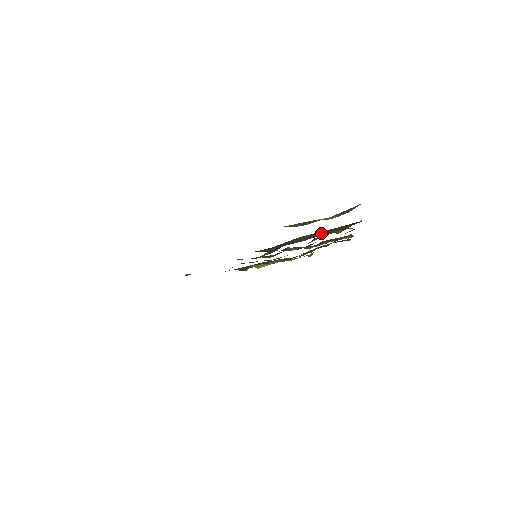
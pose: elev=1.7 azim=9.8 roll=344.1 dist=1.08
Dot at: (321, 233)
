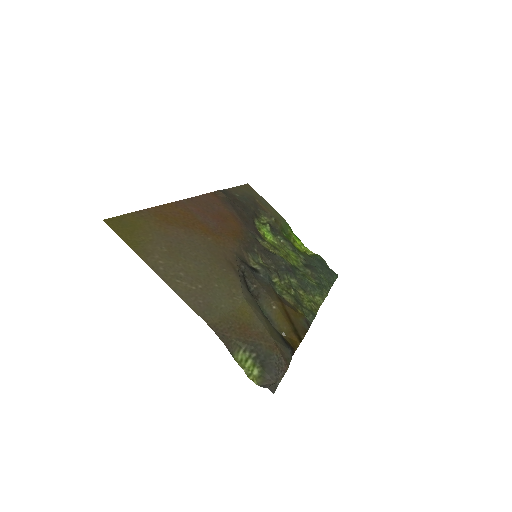
Dot at: (280, 319)
